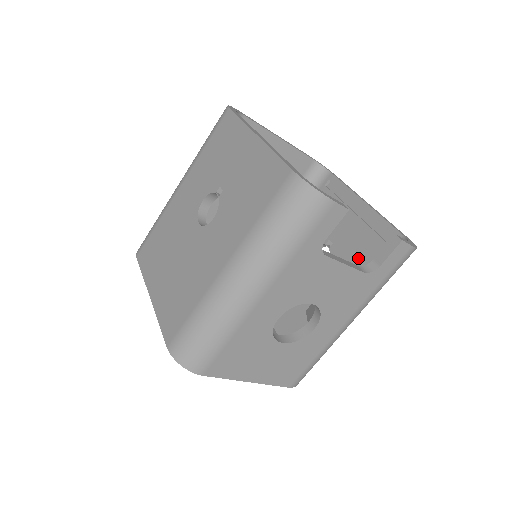
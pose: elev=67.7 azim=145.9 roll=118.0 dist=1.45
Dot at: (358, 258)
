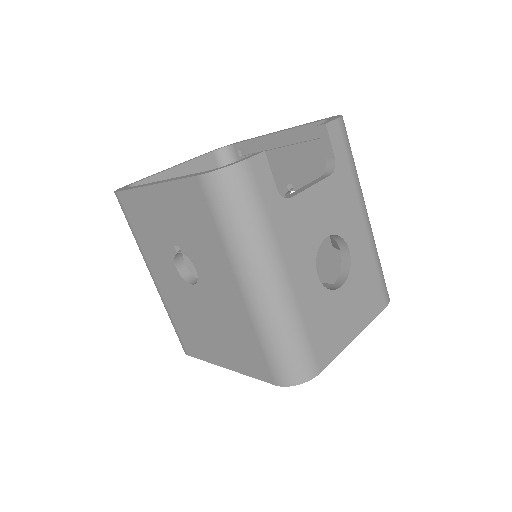
Dot at: (318, 172)
